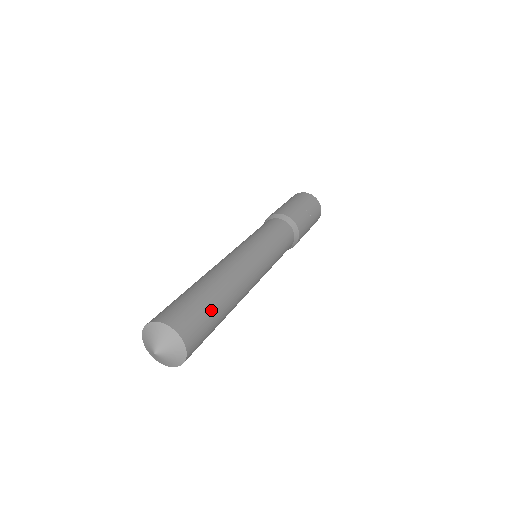
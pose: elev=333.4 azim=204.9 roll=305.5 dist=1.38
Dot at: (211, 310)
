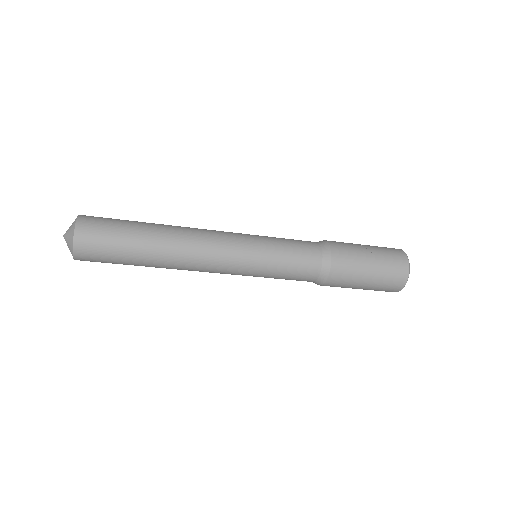
Dot at: (127, 225)
